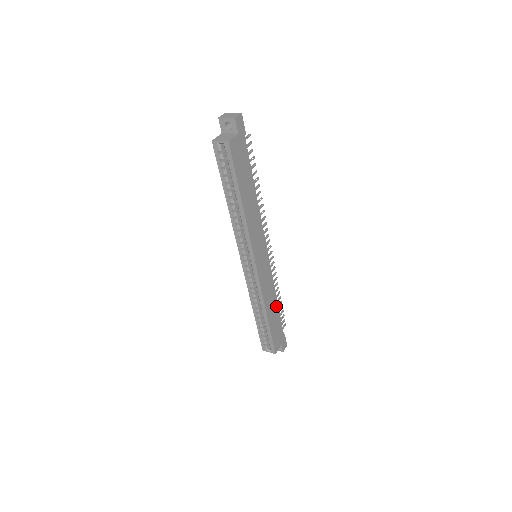
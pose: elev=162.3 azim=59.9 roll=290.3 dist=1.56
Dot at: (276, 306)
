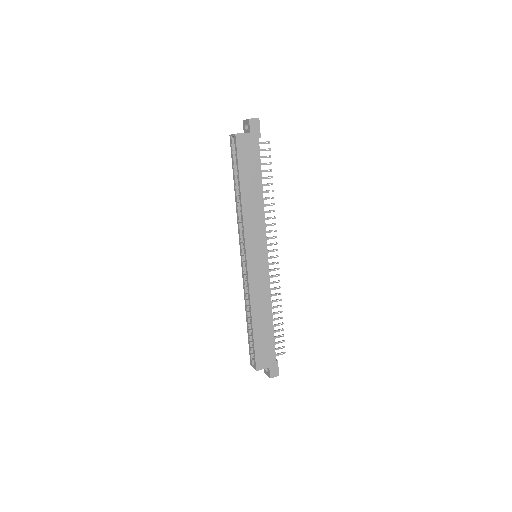
Dot at: (270, 320)
